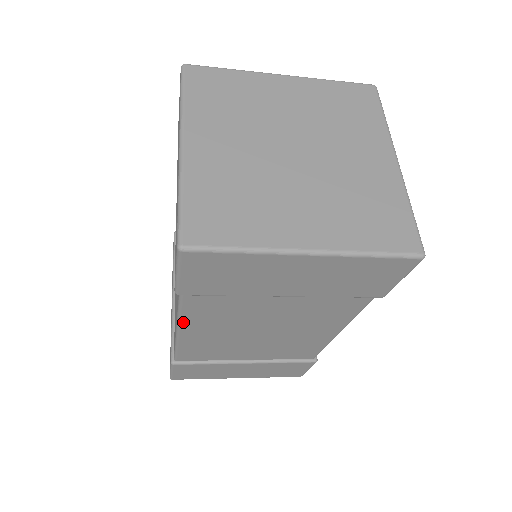
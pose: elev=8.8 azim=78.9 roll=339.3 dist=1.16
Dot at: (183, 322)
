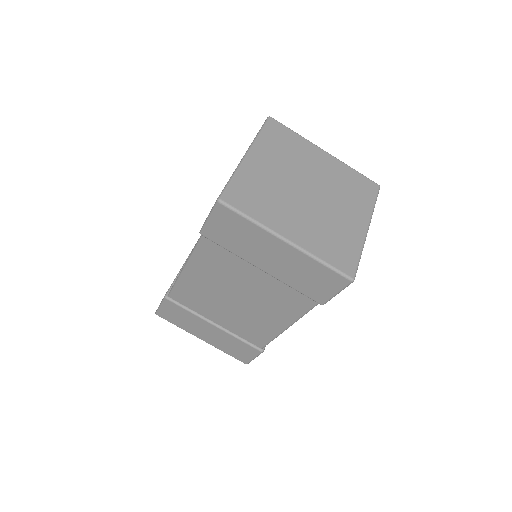
Dot at: (298, 319)
